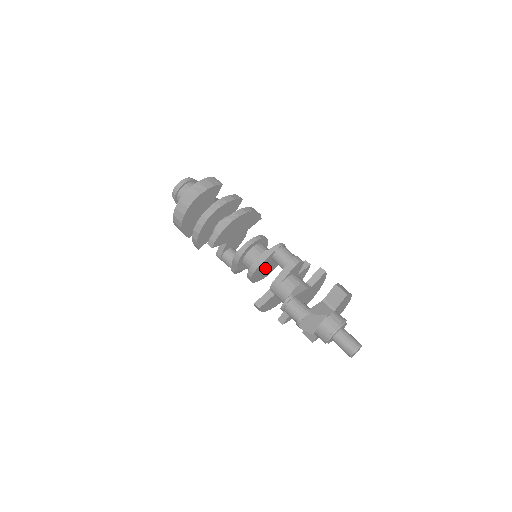
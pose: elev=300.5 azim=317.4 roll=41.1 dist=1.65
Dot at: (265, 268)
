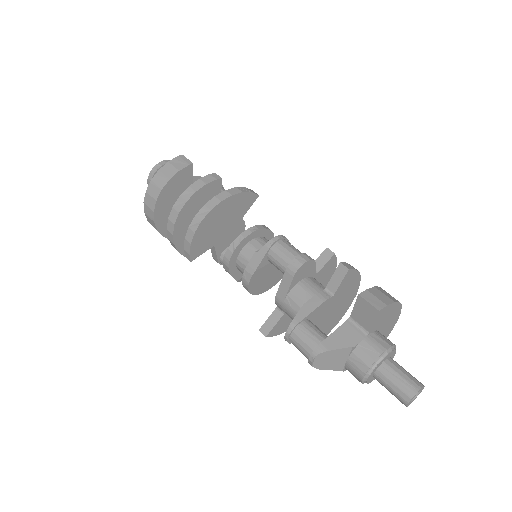
Dot at: (268, 273)
